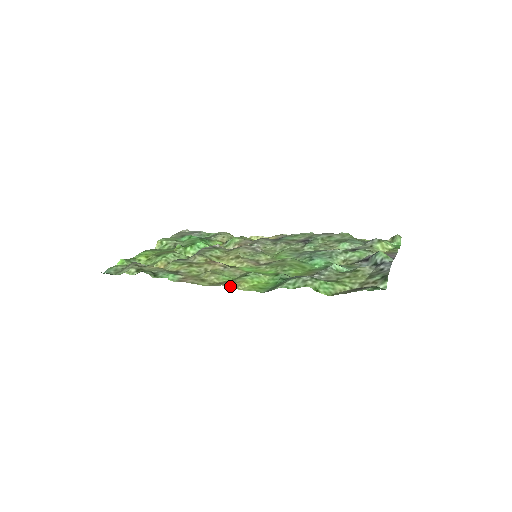
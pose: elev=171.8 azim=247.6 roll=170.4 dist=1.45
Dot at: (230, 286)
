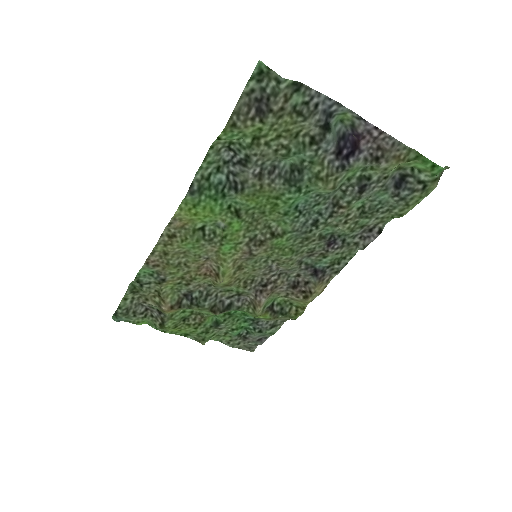
Dot at: (172, 225)
